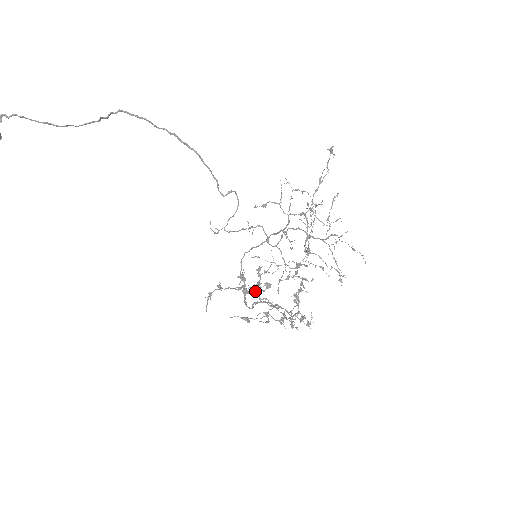
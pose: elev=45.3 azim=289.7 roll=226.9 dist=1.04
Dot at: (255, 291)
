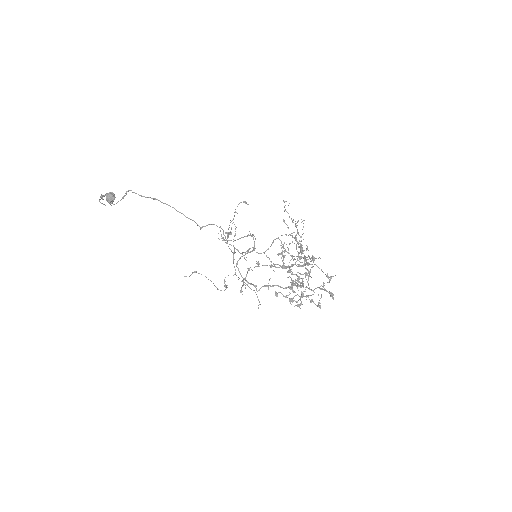
Dot at: occluded
